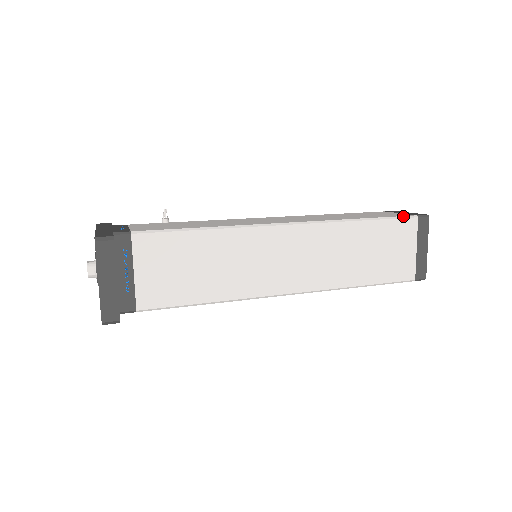
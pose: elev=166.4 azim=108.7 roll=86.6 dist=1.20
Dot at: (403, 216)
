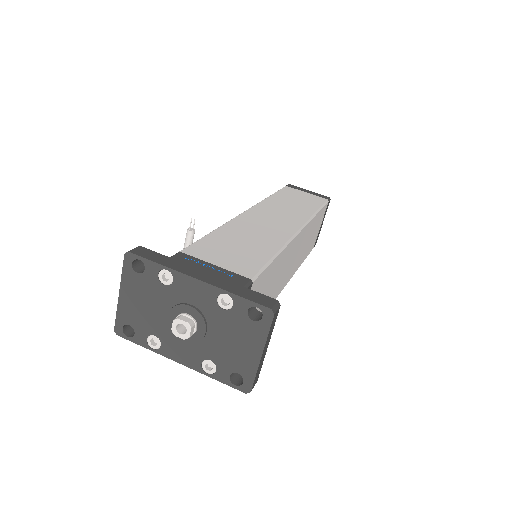
Dot at: (325, 202)
